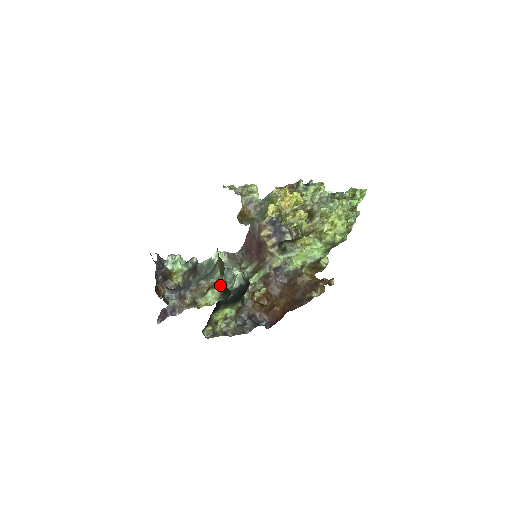
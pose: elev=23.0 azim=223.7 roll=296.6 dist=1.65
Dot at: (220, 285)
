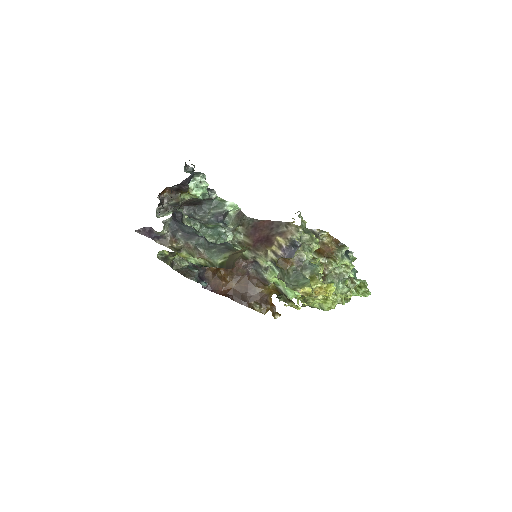
Dot at: (210, 265)
